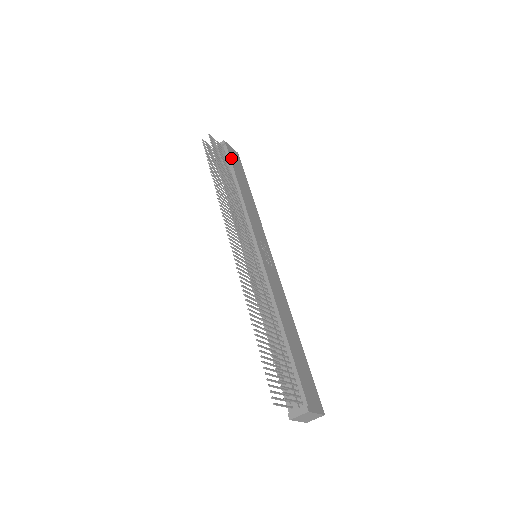
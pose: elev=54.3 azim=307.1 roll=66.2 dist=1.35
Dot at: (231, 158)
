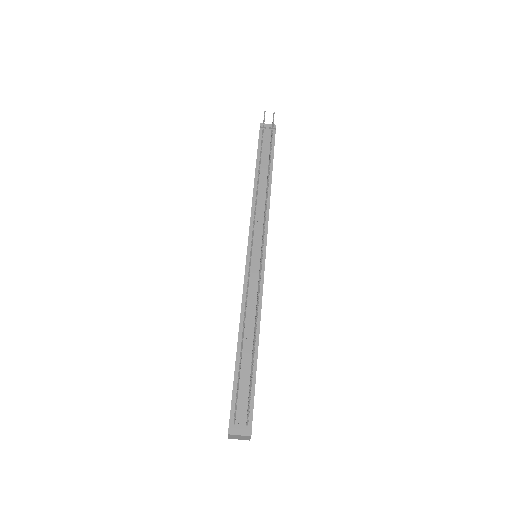
Dot at: occluded
